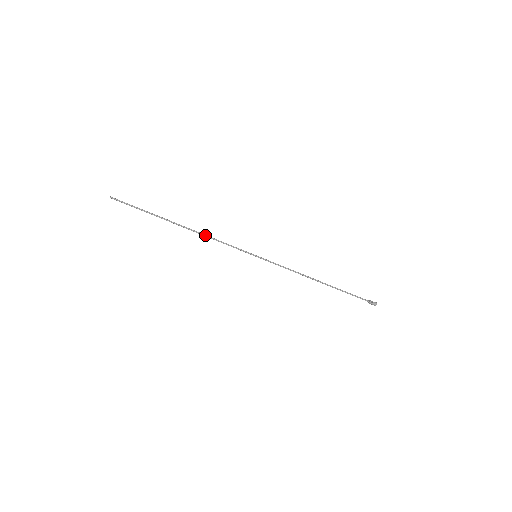
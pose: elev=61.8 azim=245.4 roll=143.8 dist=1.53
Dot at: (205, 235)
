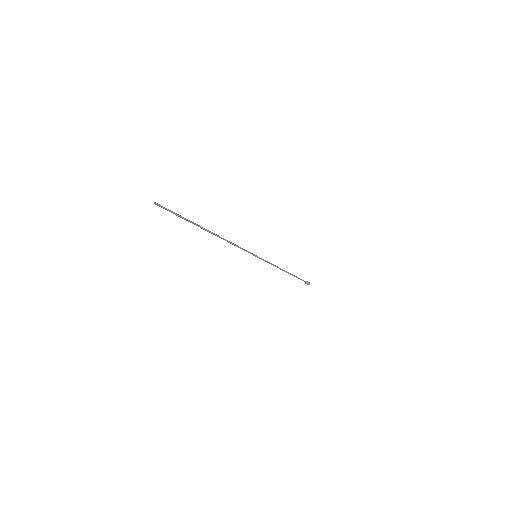
Dot at: (227, 241)
